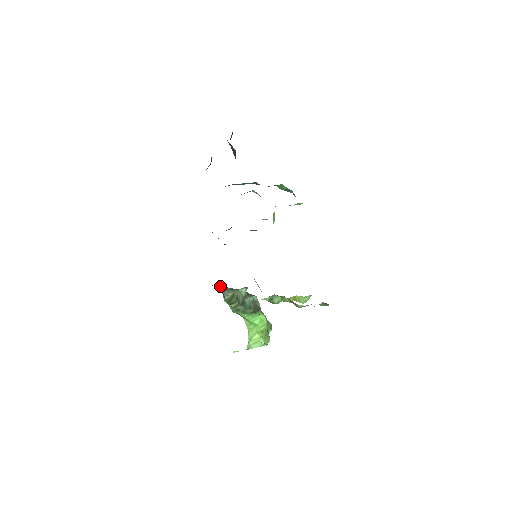
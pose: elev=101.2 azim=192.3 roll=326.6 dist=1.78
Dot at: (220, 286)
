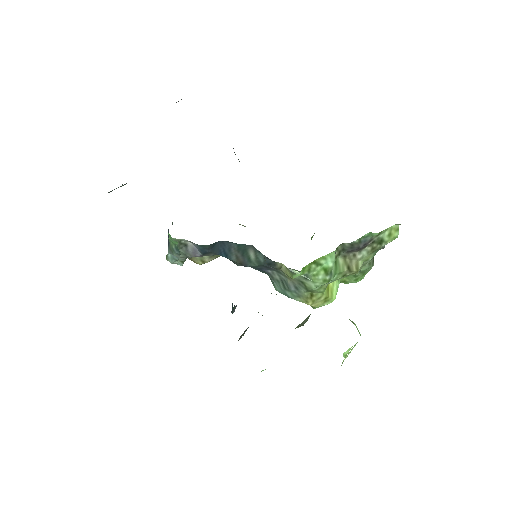
Dot at: occluded
